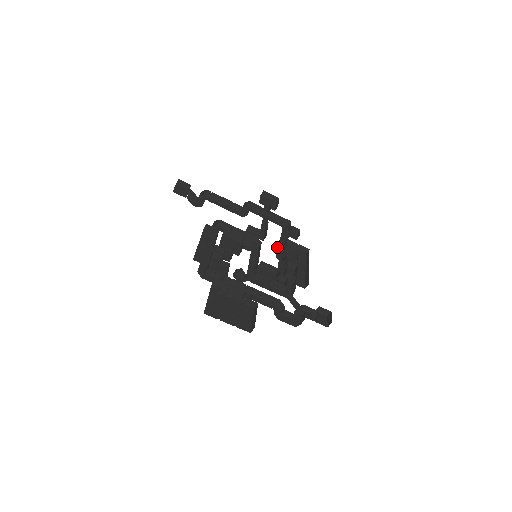
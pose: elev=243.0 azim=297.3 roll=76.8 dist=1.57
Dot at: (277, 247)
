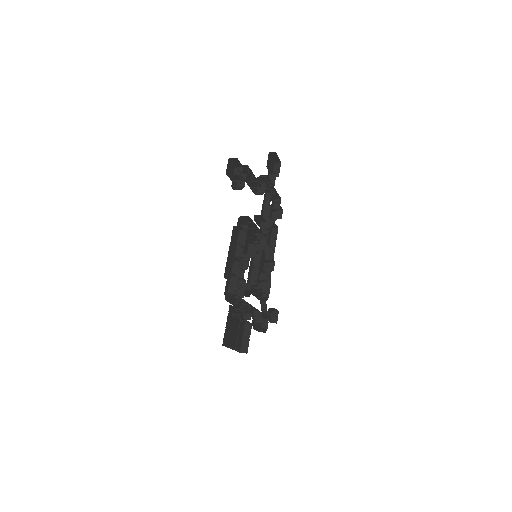
Dot at: occluded
